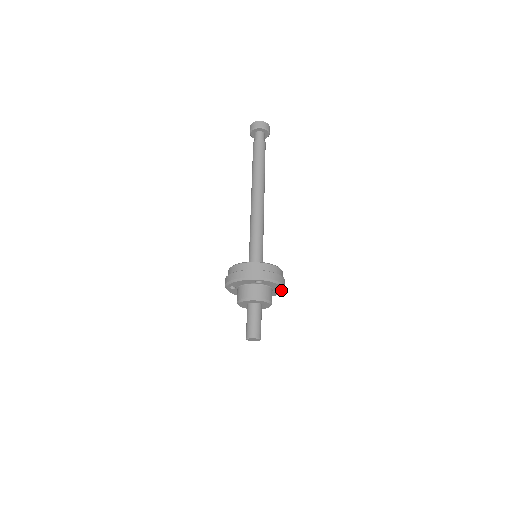
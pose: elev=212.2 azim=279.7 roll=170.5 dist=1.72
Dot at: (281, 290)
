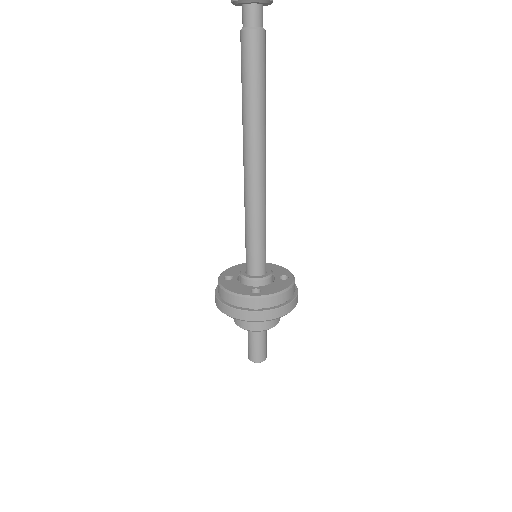
Dot at: occluded
